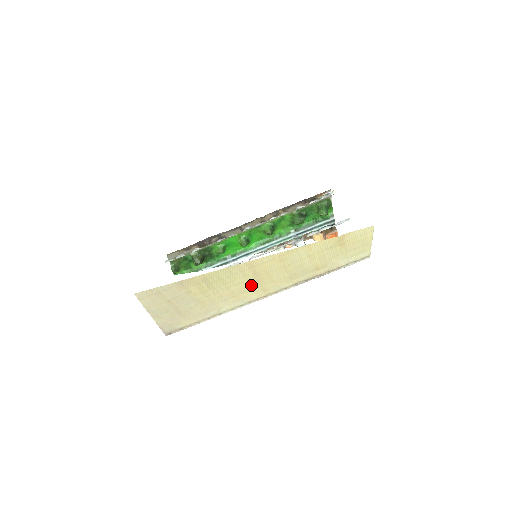
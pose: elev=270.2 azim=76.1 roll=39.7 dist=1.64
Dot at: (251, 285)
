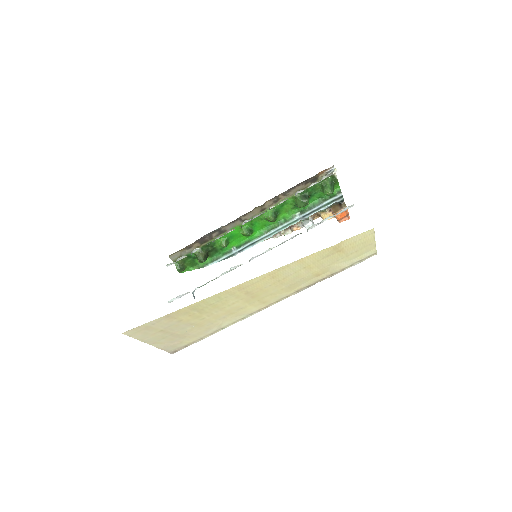
Dot at: (247, 302)
